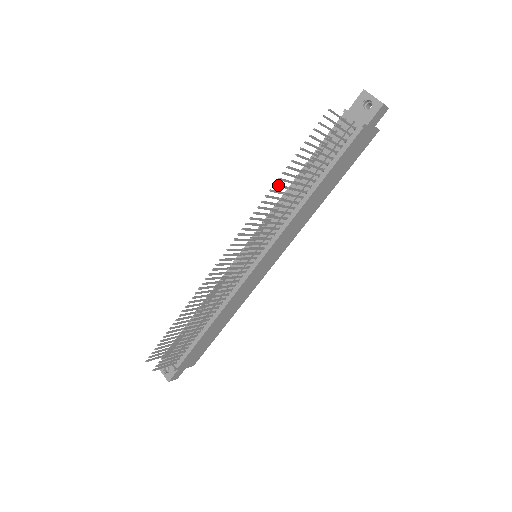
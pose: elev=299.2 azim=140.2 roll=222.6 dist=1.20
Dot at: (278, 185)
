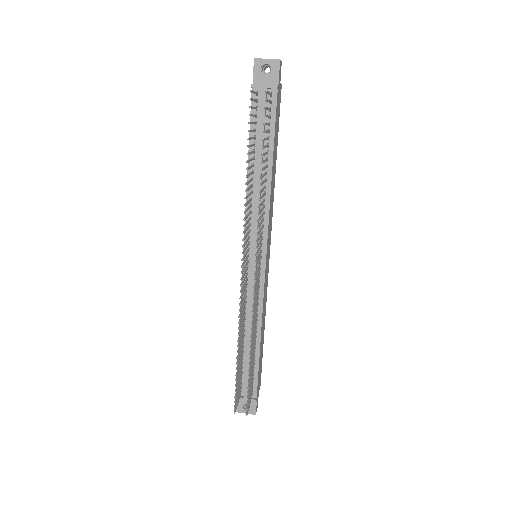
Dot at: (247, 182)
